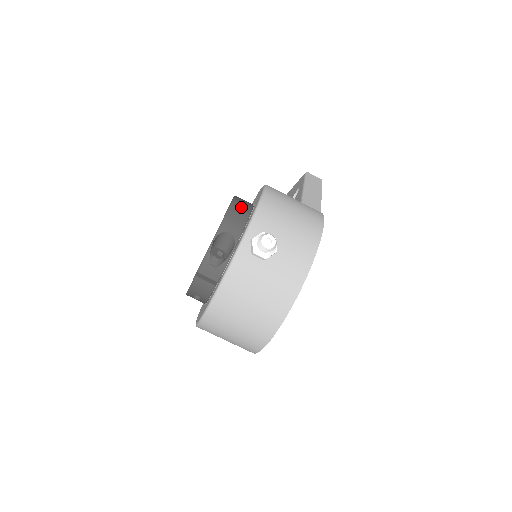
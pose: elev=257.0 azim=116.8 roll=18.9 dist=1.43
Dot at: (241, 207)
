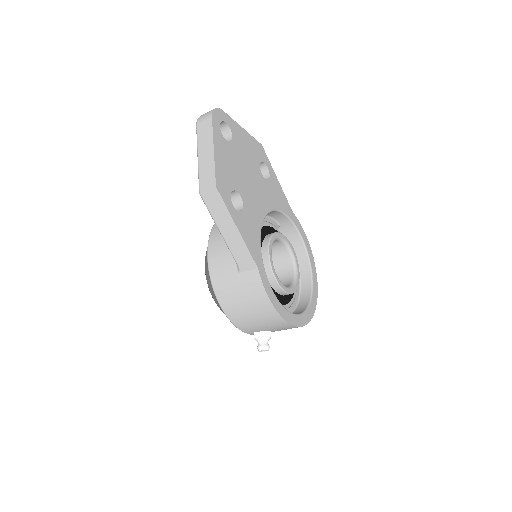
Dot at: occluded
